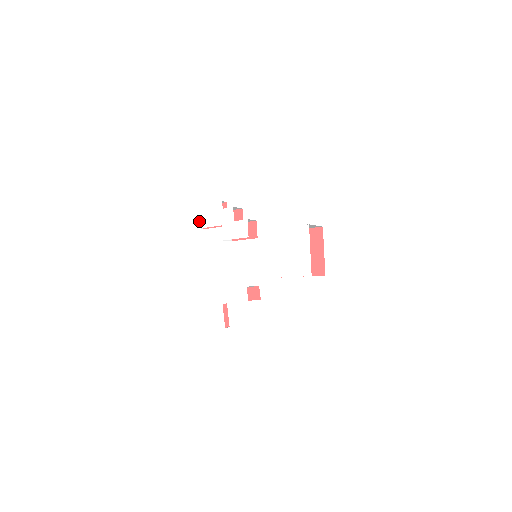
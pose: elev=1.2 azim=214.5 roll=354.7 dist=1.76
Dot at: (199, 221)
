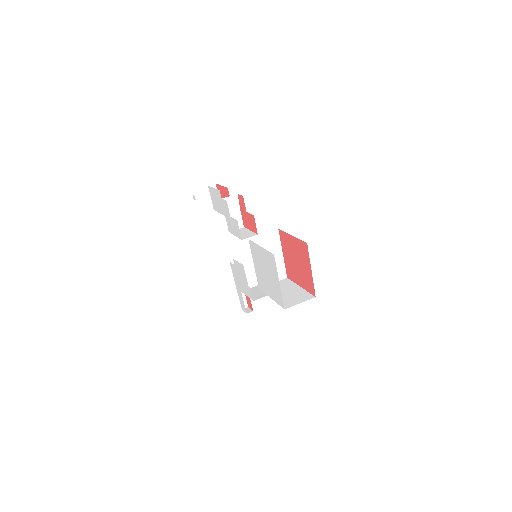
Dot at: (212, 202)
